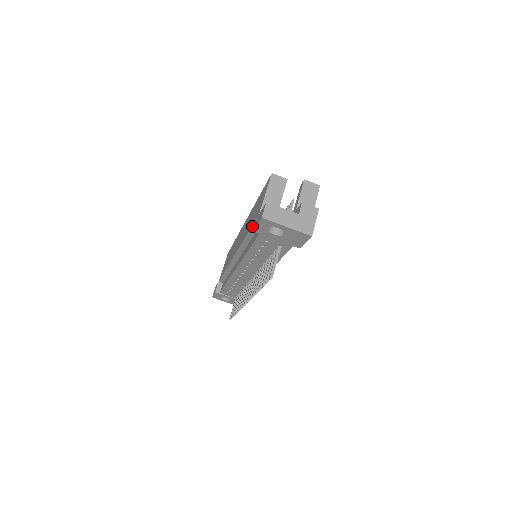
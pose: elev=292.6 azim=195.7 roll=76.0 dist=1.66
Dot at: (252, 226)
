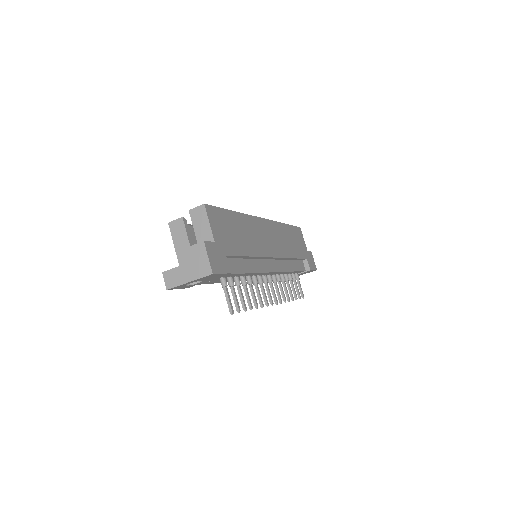
Dot at: occluded
